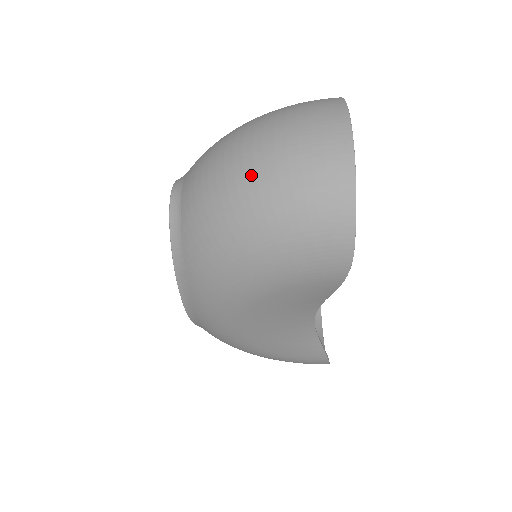
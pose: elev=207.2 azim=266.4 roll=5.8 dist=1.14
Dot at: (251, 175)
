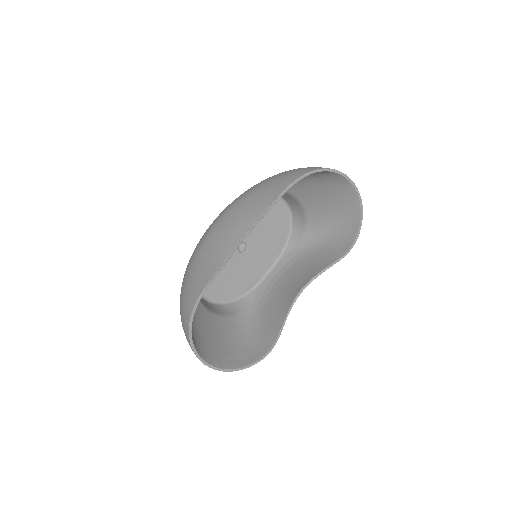
Dot at: occluded
